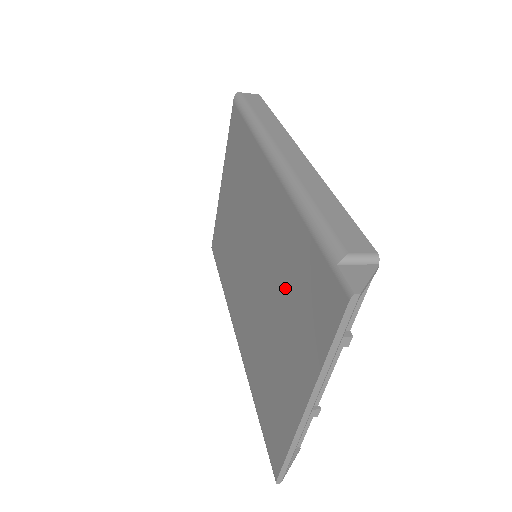
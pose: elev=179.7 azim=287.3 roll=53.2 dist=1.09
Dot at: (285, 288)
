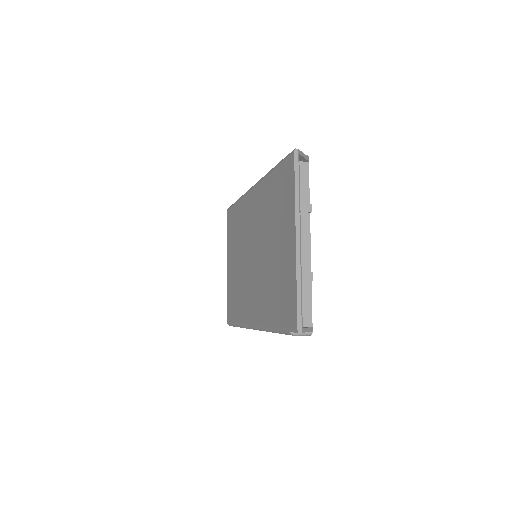
Dot at: (272, 217)
